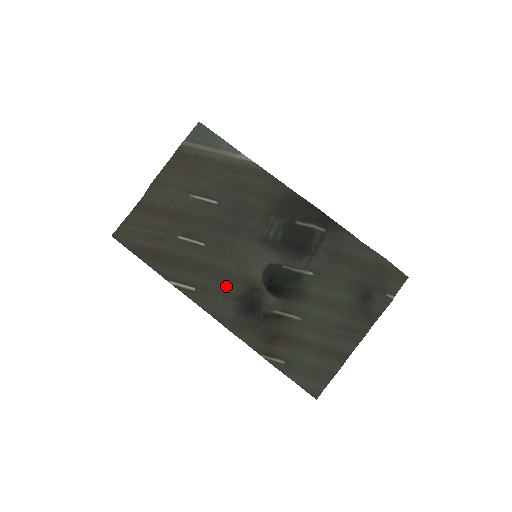
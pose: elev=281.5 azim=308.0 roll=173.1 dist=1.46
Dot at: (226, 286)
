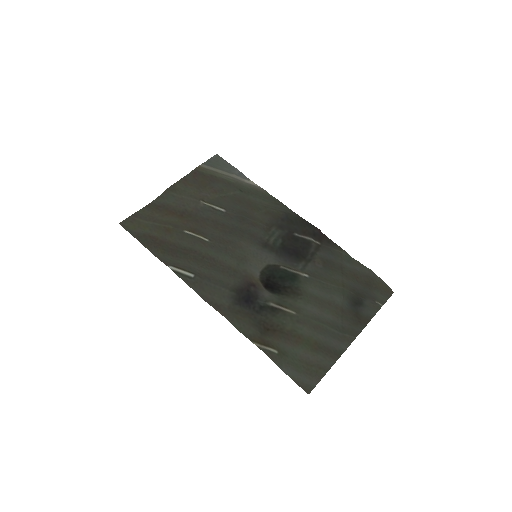
Dot at: (224, 277)
